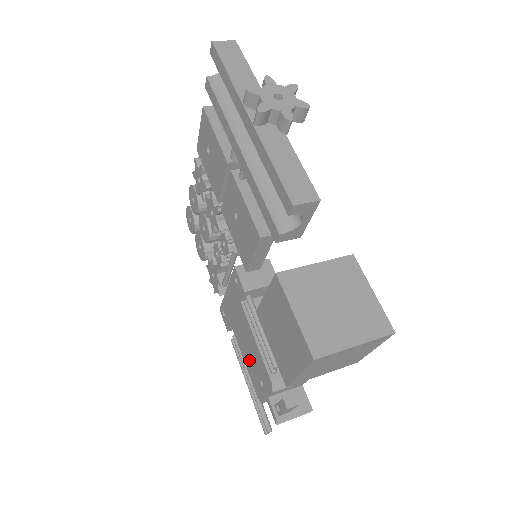
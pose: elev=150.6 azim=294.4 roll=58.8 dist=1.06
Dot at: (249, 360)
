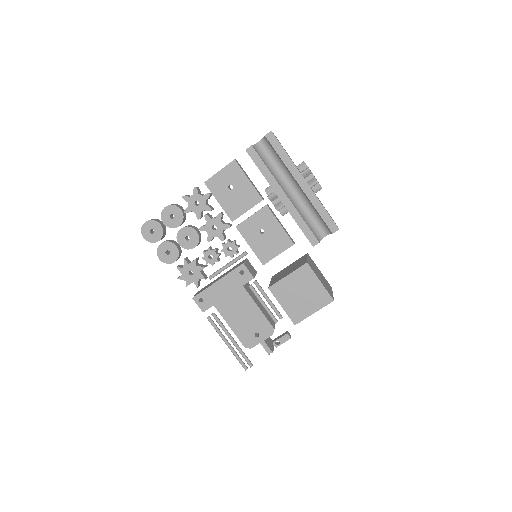
Dot at: (241, 324)
